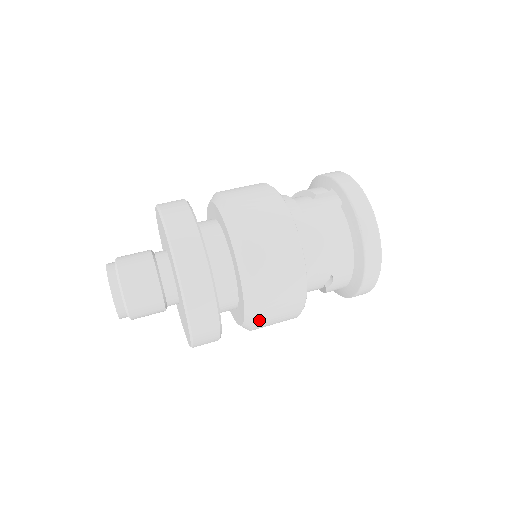
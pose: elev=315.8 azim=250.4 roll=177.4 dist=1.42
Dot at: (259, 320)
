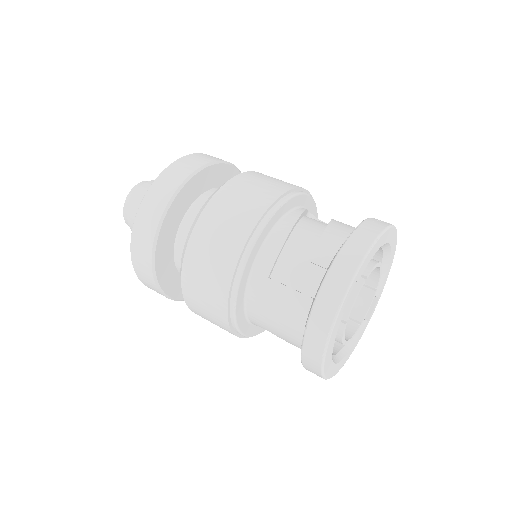
Dot at: occluded
